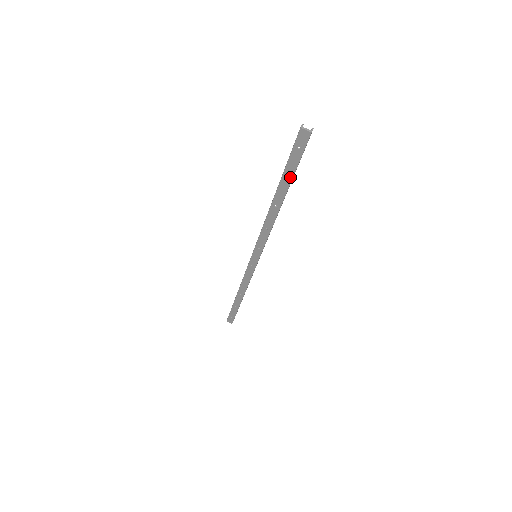
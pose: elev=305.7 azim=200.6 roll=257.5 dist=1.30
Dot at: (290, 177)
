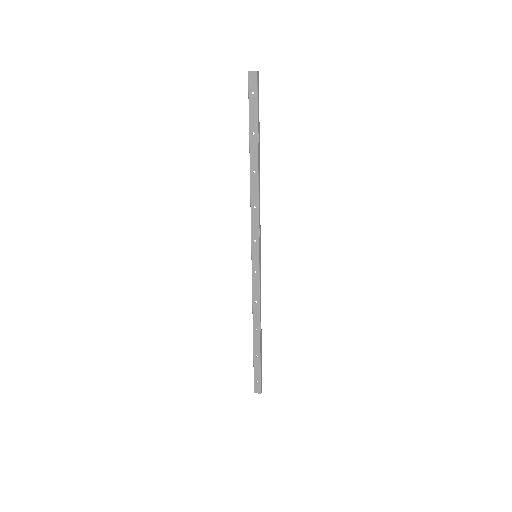
Dot at: (255, 129)
